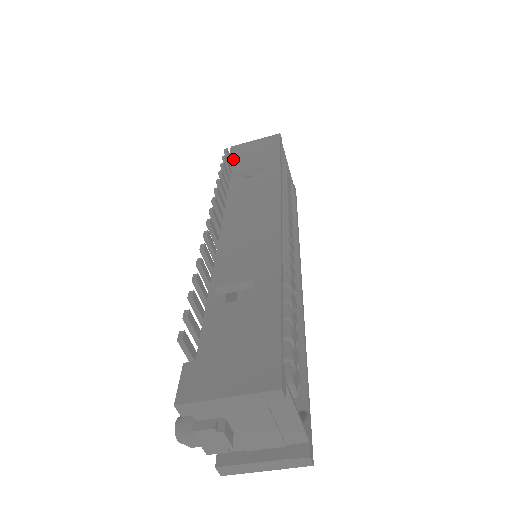
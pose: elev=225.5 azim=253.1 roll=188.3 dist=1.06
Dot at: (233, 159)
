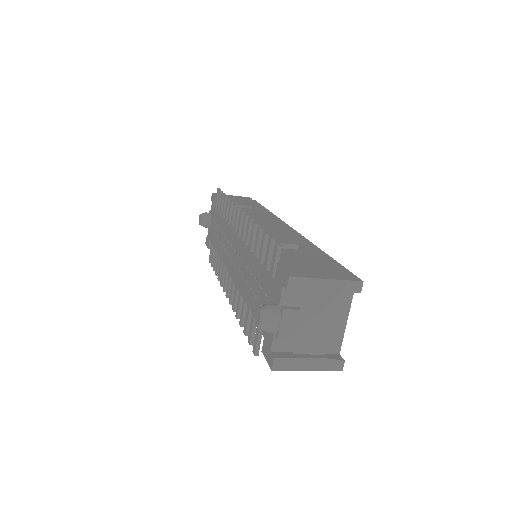
Dot at: occluded
